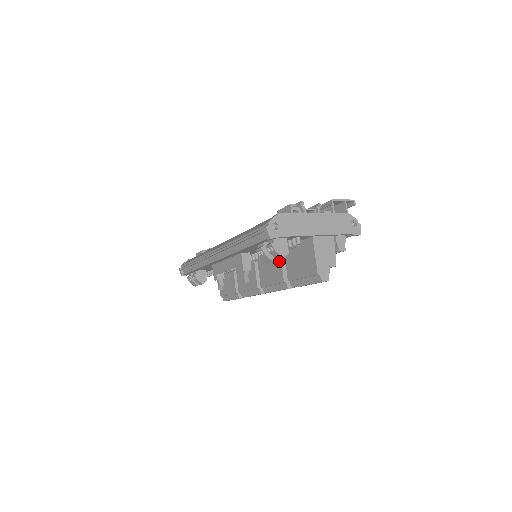
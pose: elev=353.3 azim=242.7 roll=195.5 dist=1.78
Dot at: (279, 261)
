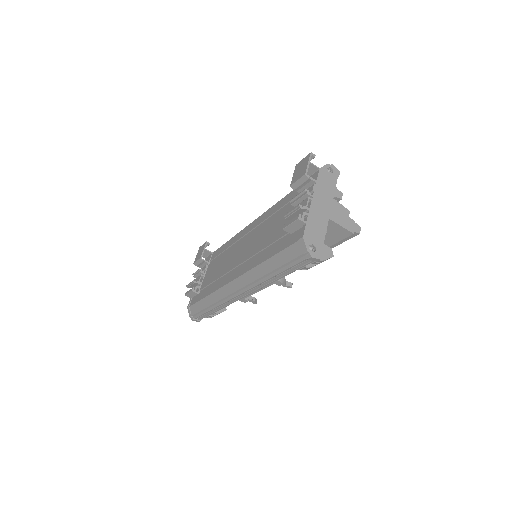
Dot at: occluded
